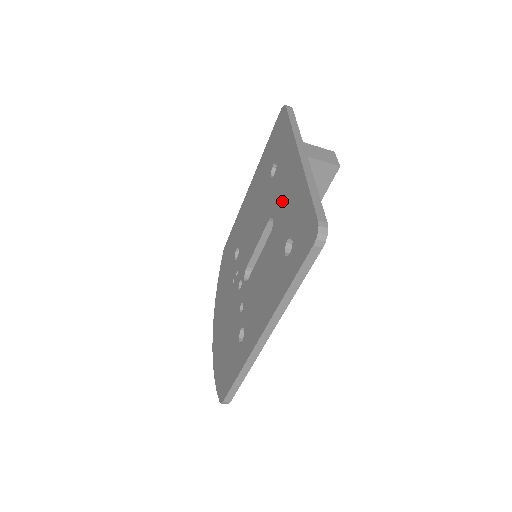
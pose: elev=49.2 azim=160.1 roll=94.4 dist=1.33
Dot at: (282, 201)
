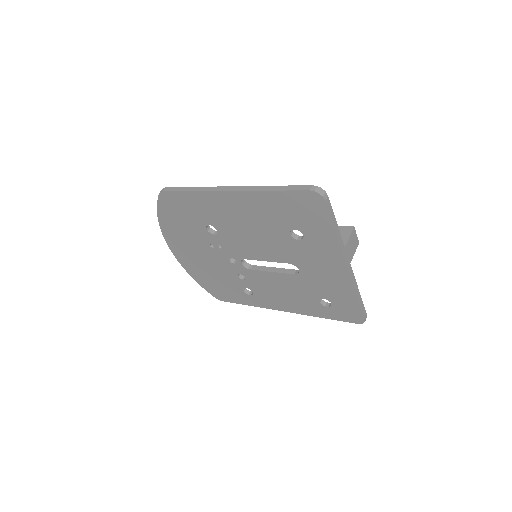
Dot at: (316, 273)
